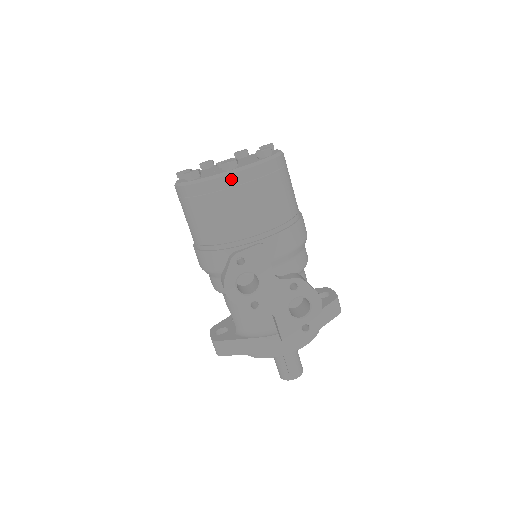
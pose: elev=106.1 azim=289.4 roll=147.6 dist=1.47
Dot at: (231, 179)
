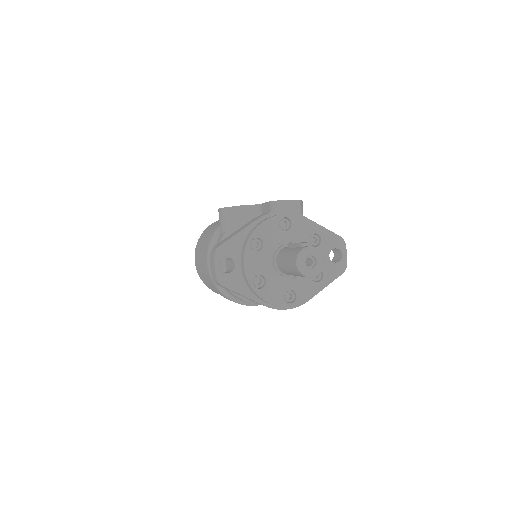
Dot at: occluded
